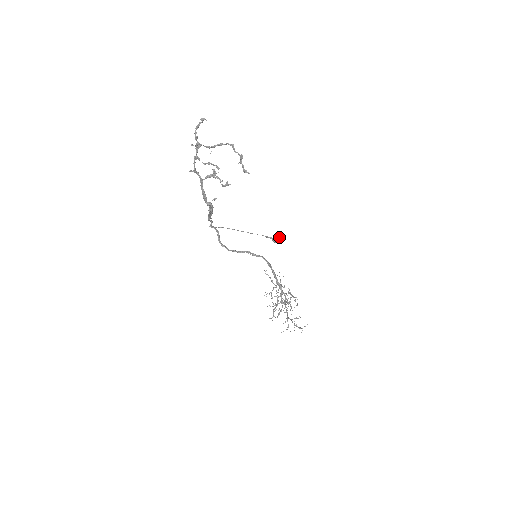
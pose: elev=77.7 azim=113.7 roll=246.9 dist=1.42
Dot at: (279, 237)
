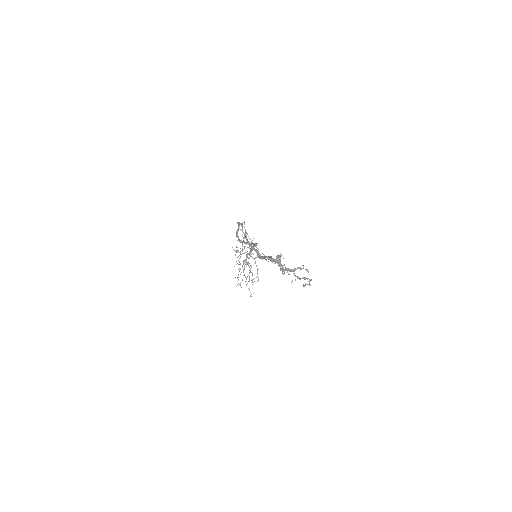
Dot at: occluded
